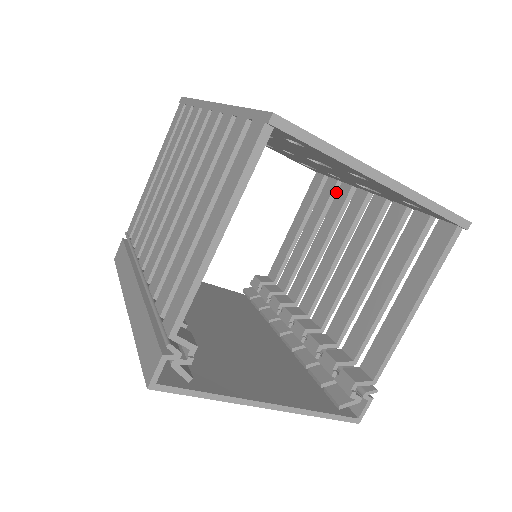
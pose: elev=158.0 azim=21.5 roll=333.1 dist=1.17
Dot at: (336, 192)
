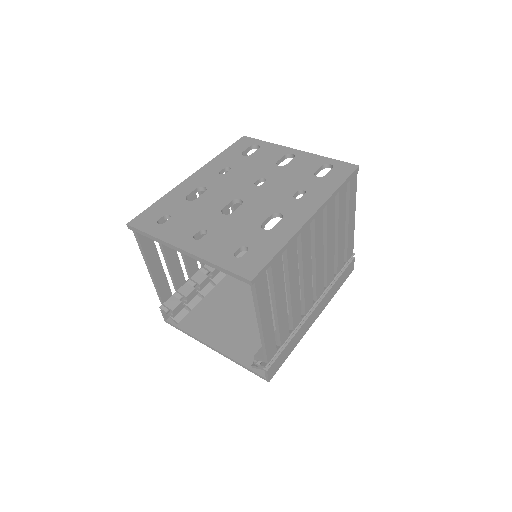
Dot at: (338, 200)
